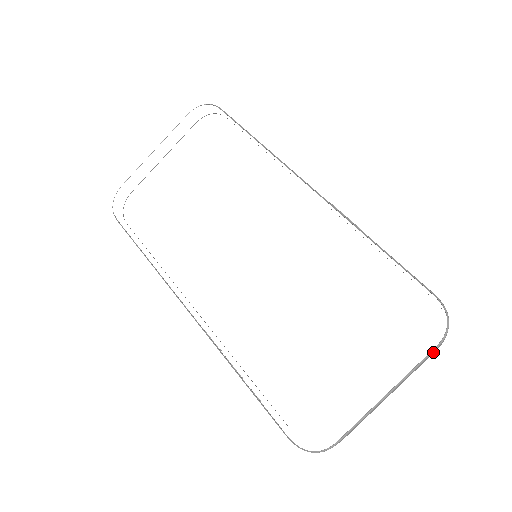
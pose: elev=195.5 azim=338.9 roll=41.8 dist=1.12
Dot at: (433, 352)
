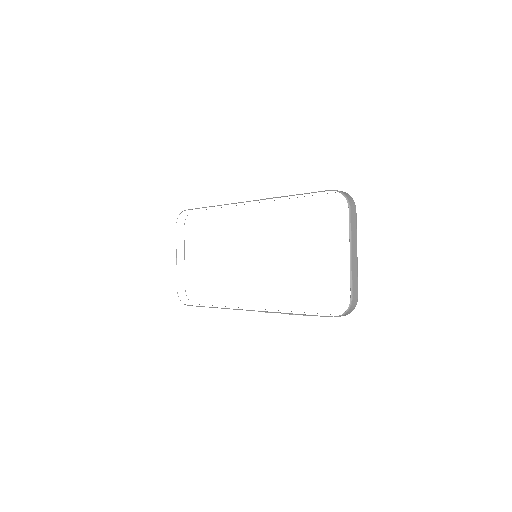
Dot at: (352, 214)
